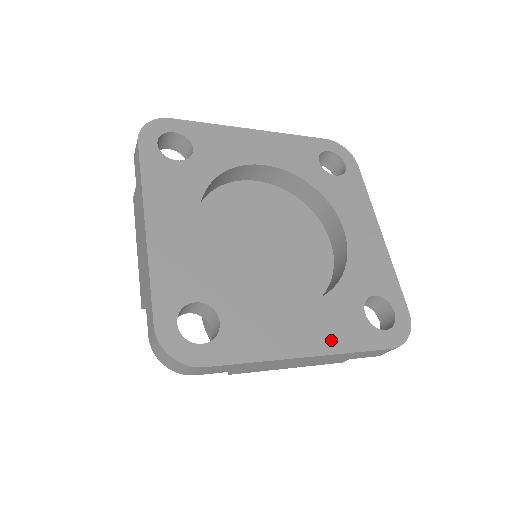
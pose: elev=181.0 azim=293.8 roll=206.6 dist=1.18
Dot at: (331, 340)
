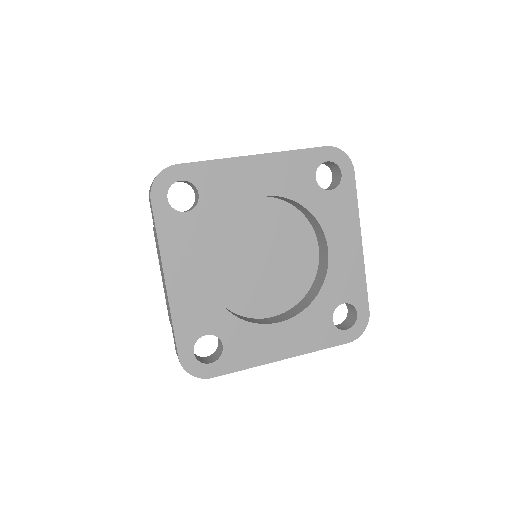
Dot at: (303, 345)
